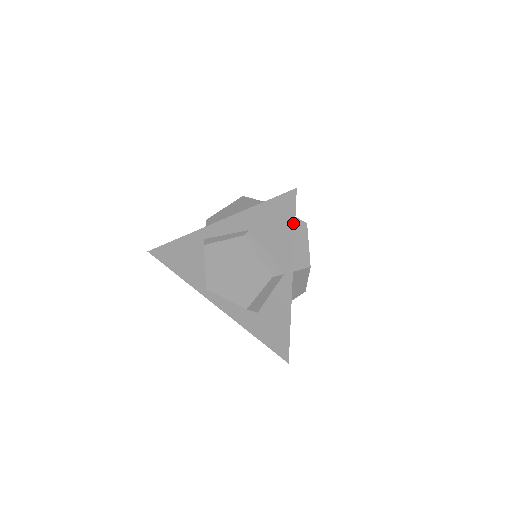
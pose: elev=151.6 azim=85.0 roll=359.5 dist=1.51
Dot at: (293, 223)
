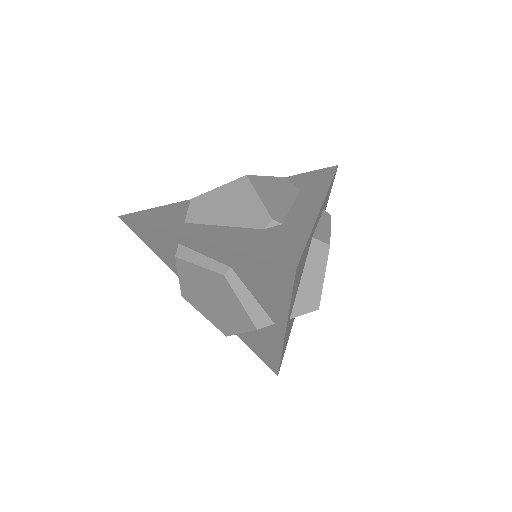
Dot at: (289, 295)
